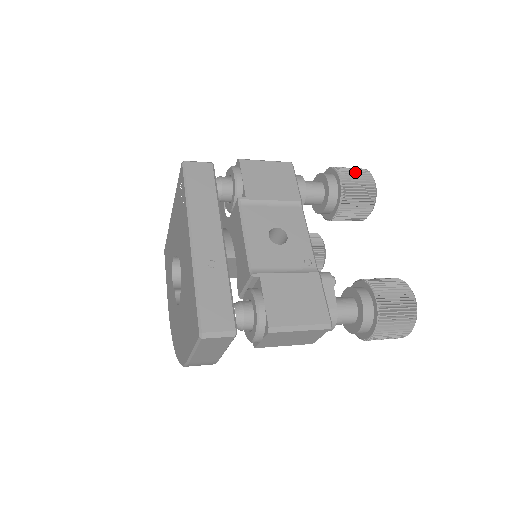
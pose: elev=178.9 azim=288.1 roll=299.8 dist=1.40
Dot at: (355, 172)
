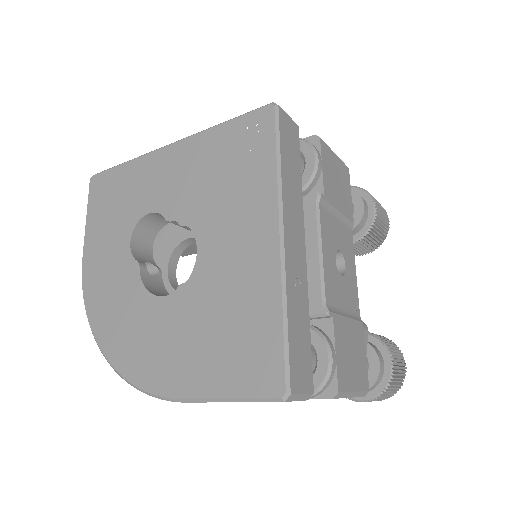
Dot at: (381, 206)
